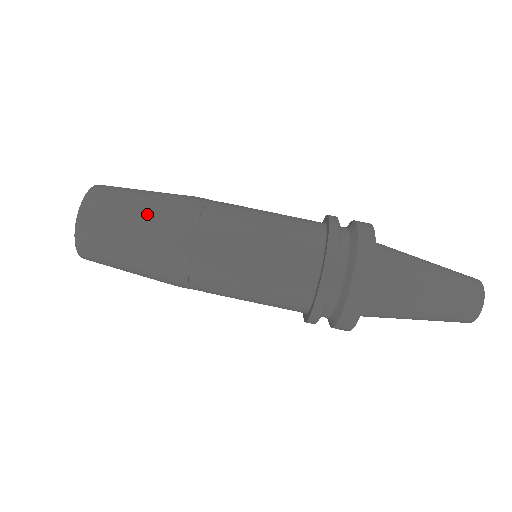
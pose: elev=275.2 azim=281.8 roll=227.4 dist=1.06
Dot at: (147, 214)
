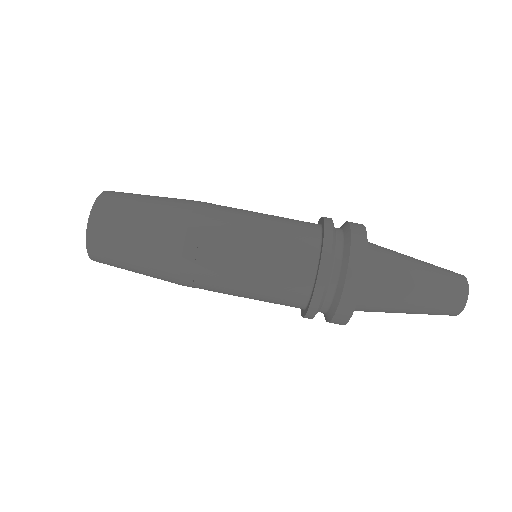
Dot at: (164, 198)
